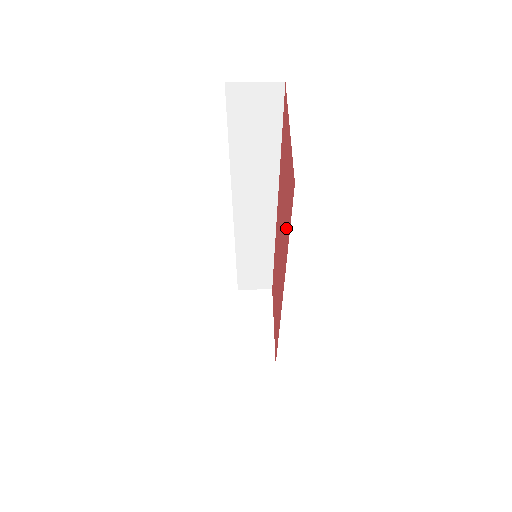
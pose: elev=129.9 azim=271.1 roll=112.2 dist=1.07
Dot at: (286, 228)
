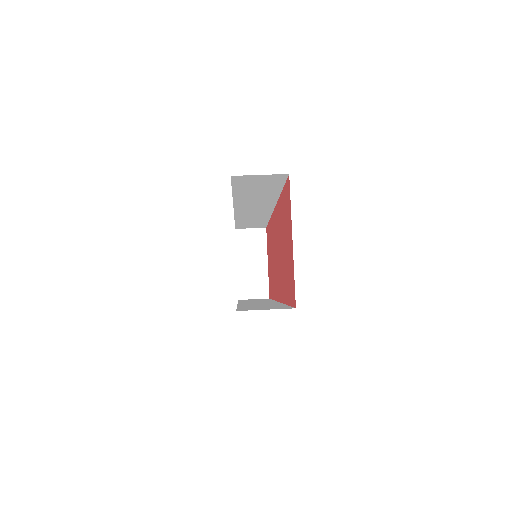
Dot at: (285, 283)
